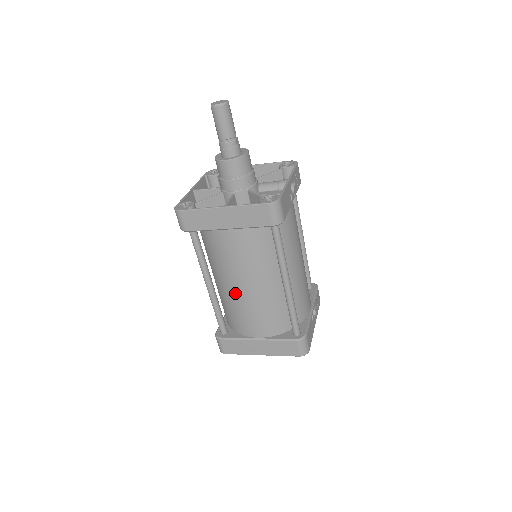
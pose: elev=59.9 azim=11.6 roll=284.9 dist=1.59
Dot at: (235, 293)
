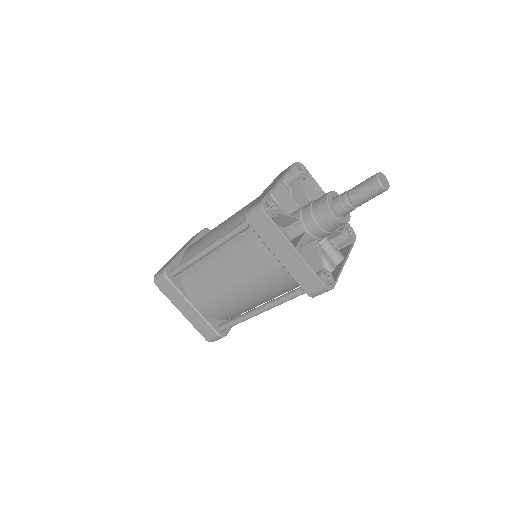
Dot at: (220, 277)
